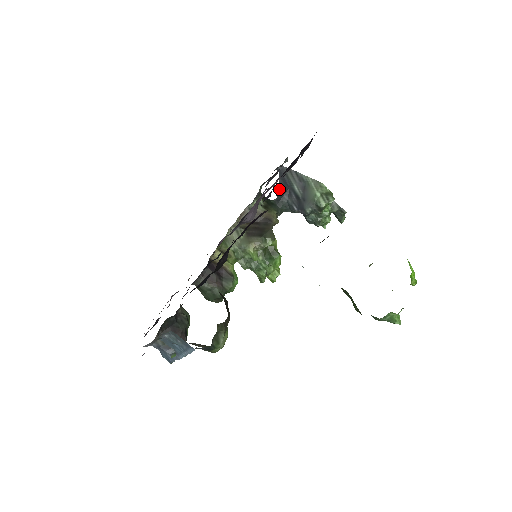
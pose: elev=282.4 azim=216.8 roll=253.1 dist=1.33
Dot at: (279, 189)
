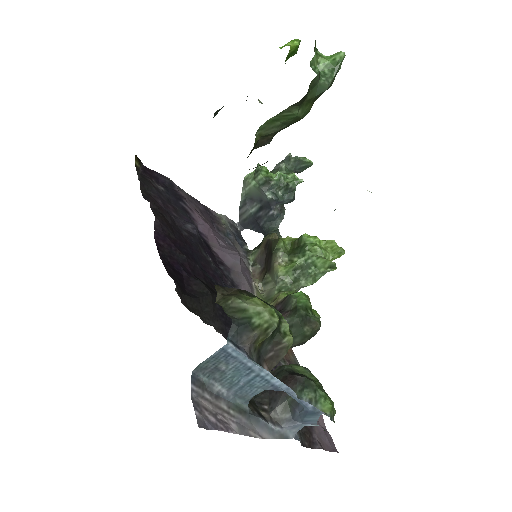
Dot at: (256, 231)
